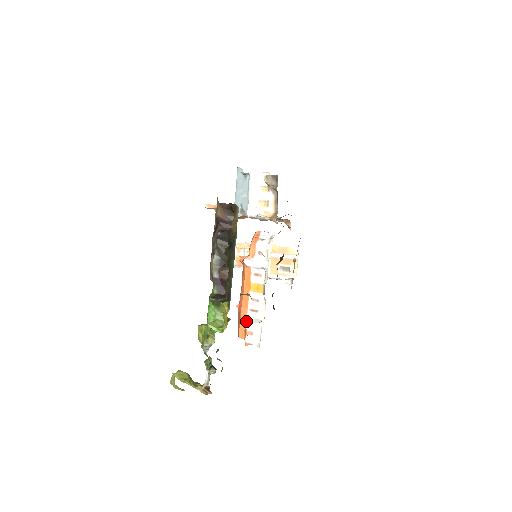
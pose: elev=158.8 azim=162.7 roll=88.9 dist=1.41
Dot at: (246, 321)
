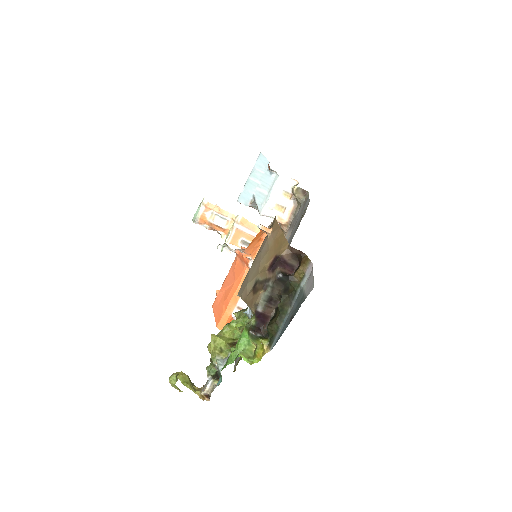
Dot at: occluded
